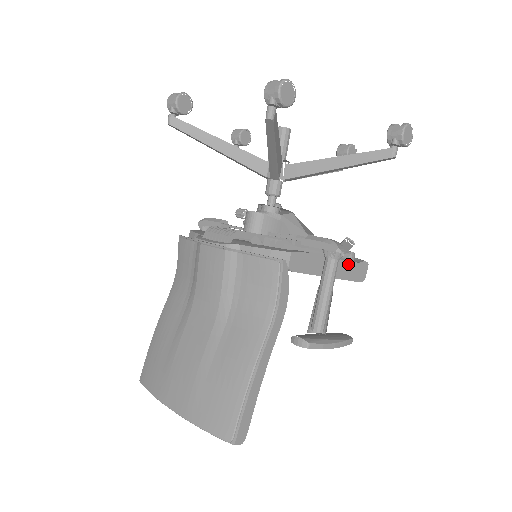
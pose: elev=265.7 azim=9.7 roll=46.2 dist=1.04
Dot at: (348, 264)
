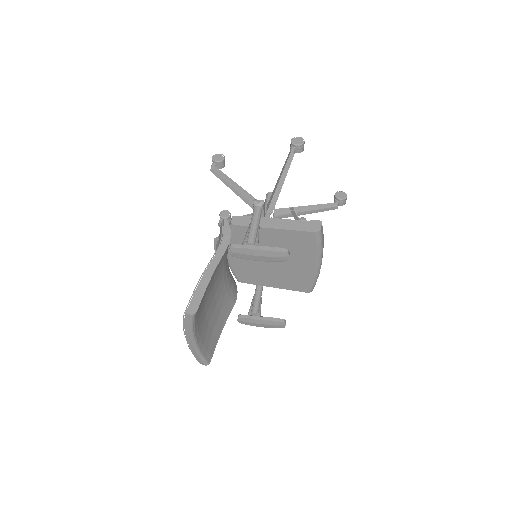
Dot at: (295, 222)
